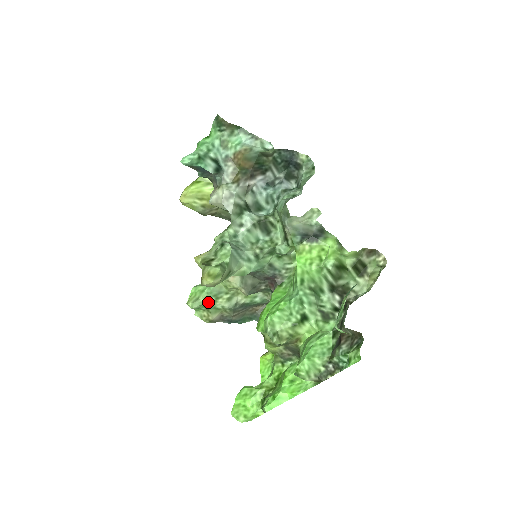
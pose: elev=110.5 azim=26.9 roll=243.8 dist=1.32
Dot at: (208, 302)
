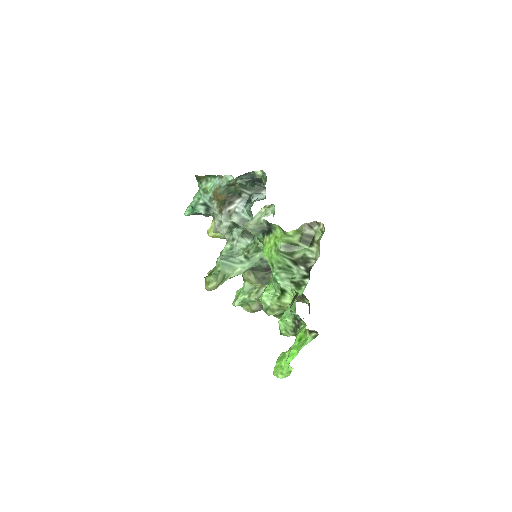
Dot at: (245, 299)
